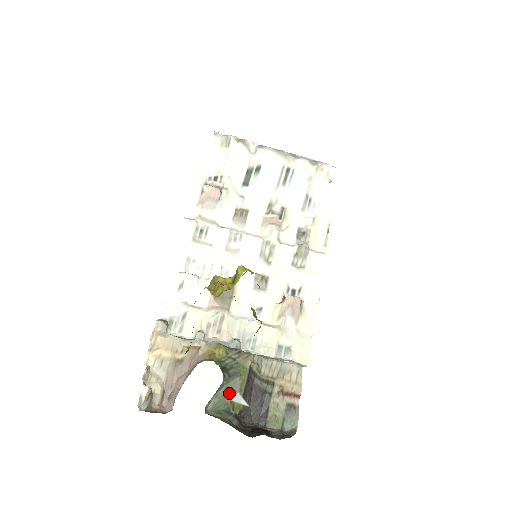
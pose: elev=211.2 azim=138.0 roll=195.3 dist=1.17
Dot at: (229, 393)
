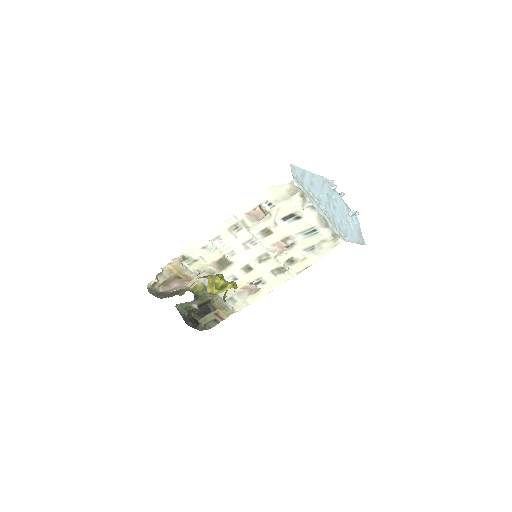
Dot at: (192, 303)
